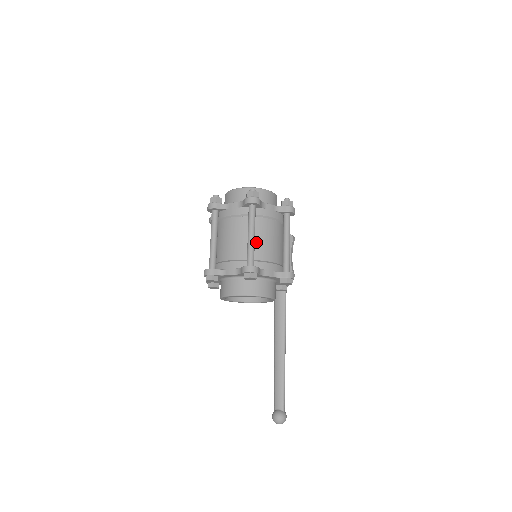
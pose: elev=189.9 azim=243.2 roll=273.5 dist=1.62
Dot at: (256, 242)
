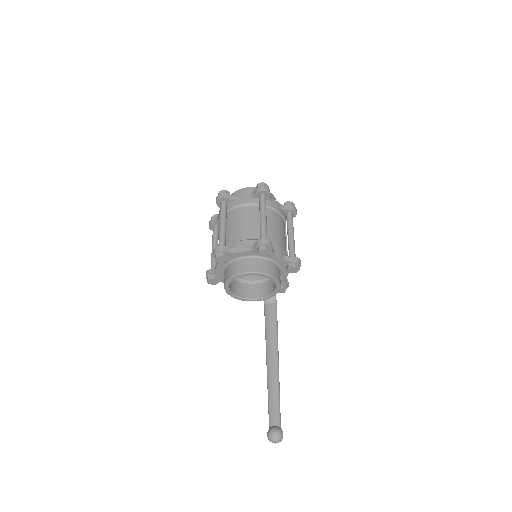
Dot at: occluded
